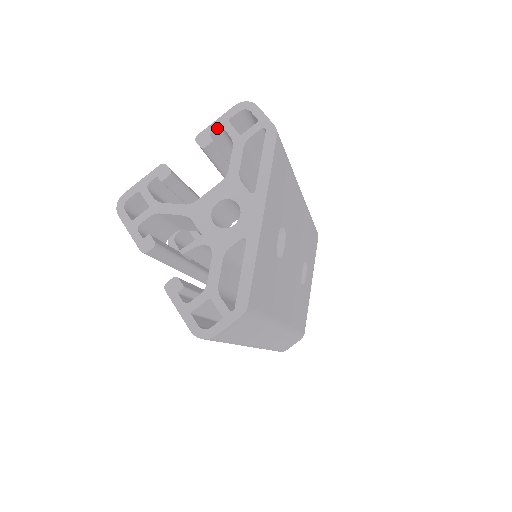
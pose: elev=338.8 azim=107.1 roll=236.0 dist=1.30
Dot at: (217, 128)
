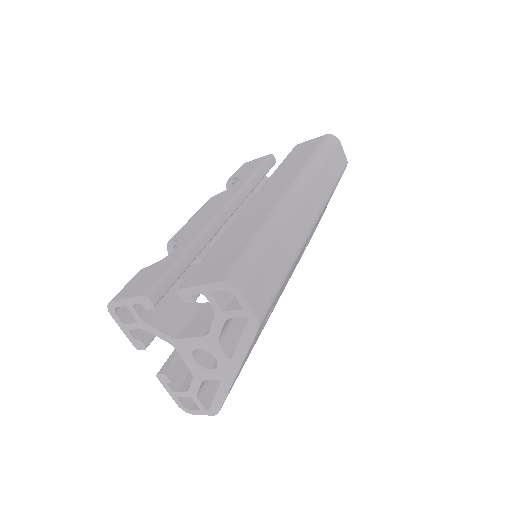
Dot at: occluded
